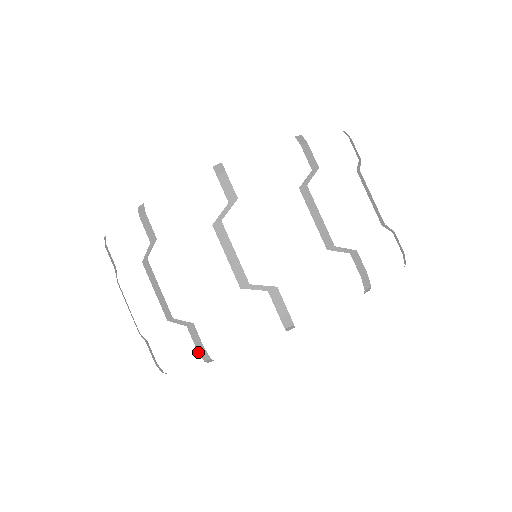
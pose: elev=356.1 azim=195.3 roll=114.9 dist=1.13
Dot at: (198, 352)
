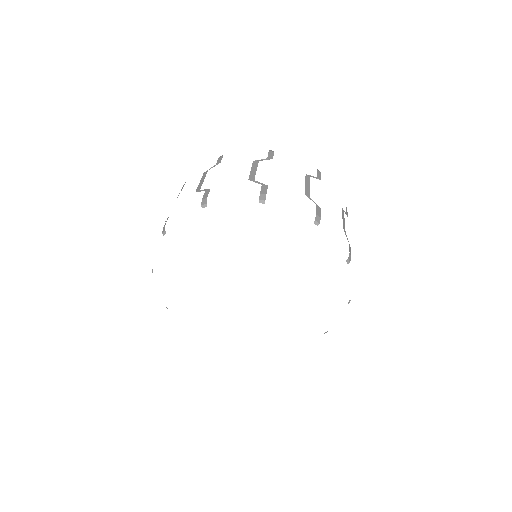
Dot at: (202, 200)
